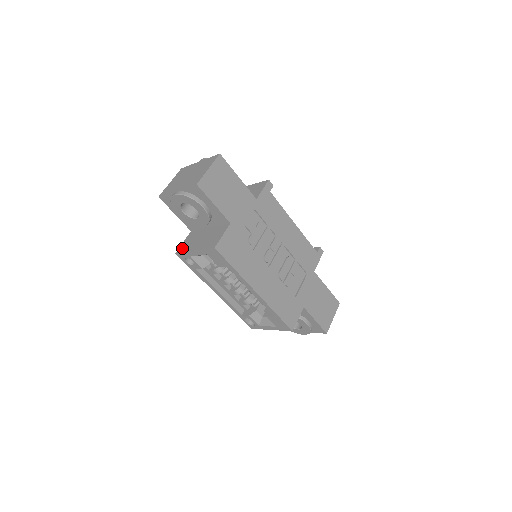
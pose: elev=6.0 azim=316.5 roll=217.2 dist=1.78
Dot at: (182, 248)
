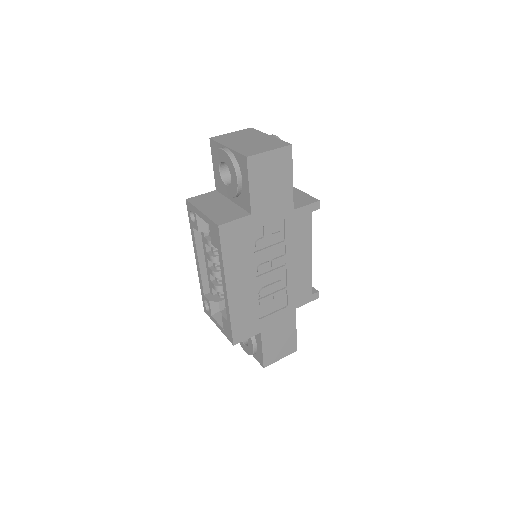
Dot at: (195, 200)
